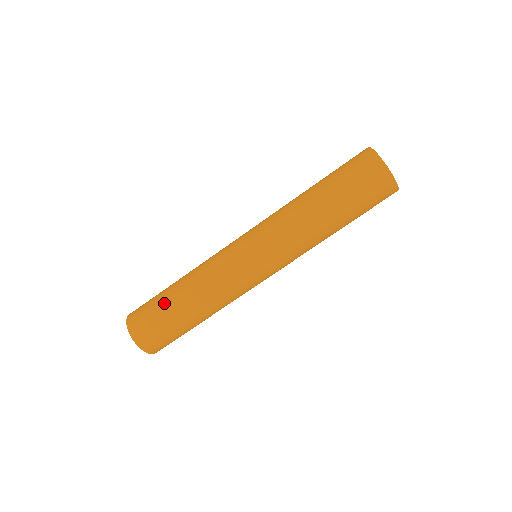
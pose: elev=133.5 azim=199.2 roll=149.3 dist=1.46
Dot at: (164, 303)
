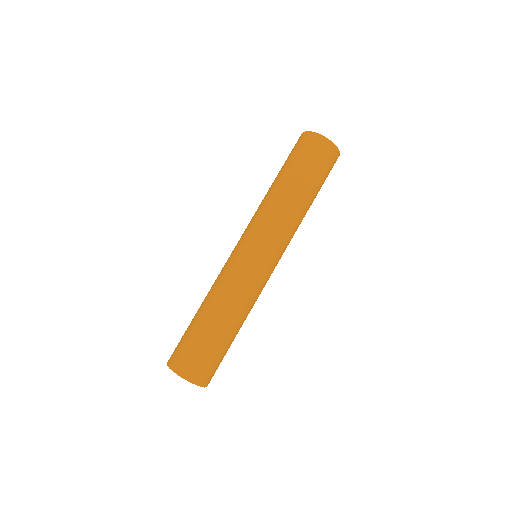
Dot at: (215, 341)
